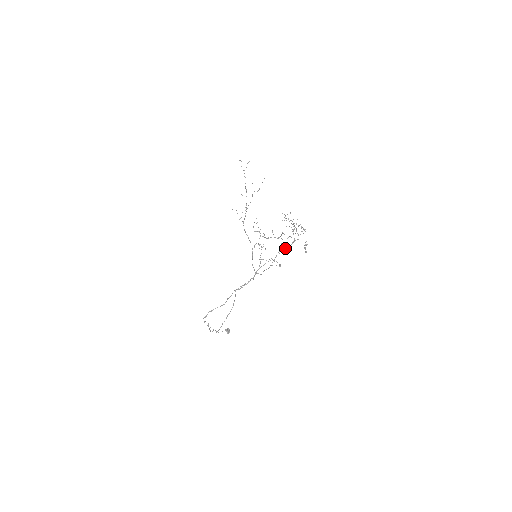
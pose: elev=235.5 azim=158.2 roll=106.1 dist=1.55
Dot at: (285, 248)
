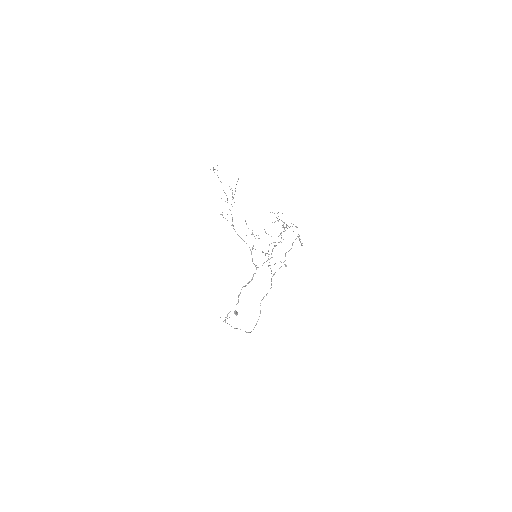
Dot at: (288, 251)
